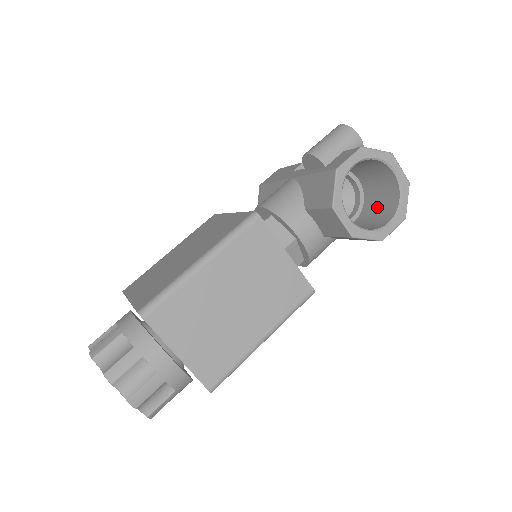
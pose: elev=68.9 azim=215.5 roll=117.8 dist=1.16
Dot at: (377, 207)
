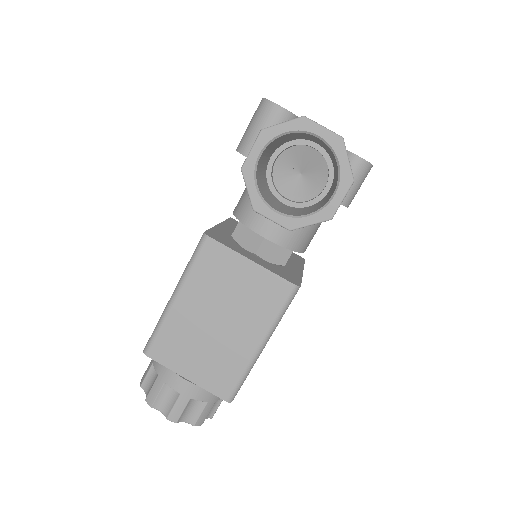
Dot at: (335, 172)
